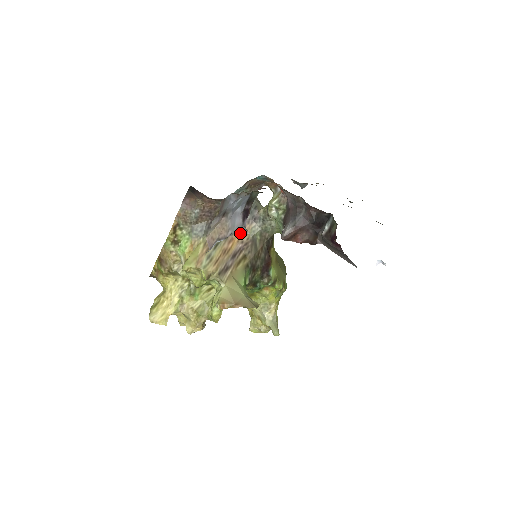
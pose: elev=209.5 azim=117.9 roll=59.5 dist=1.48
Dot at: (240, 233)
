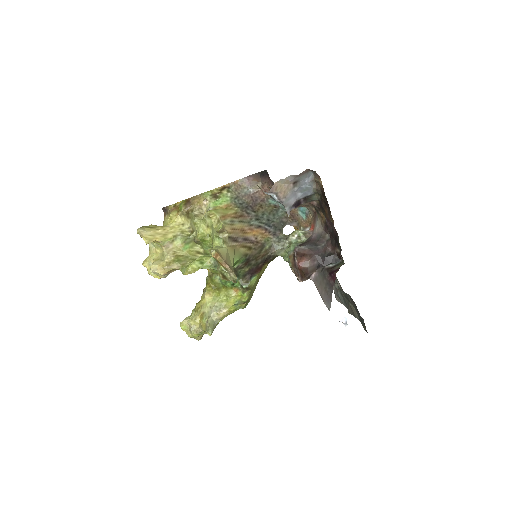
Dot at: (259, 232)
